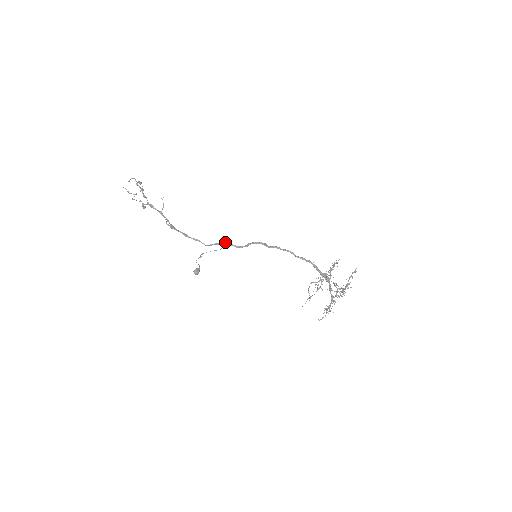
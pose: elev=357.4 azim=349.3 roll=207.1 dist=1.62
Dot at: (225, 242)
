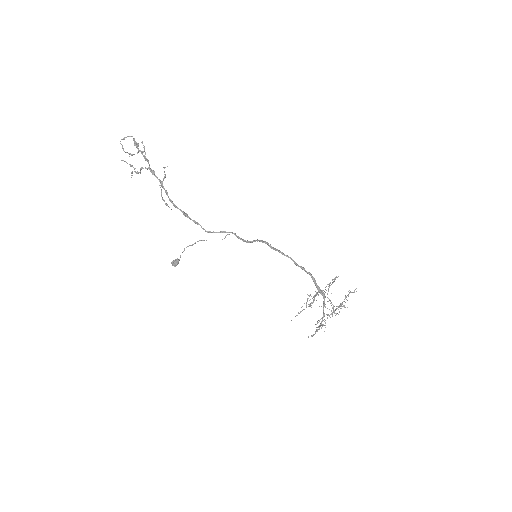
Dot at: (232, 232)
